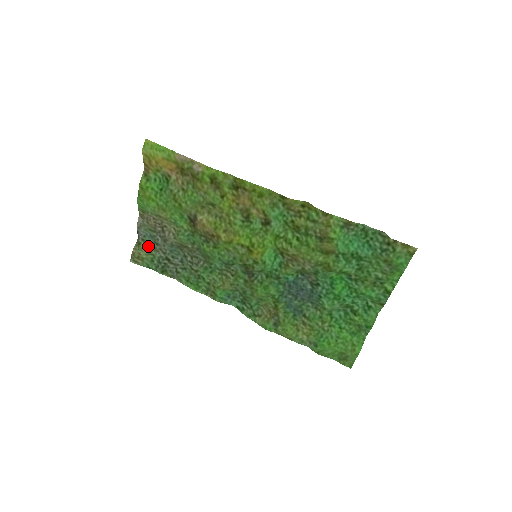
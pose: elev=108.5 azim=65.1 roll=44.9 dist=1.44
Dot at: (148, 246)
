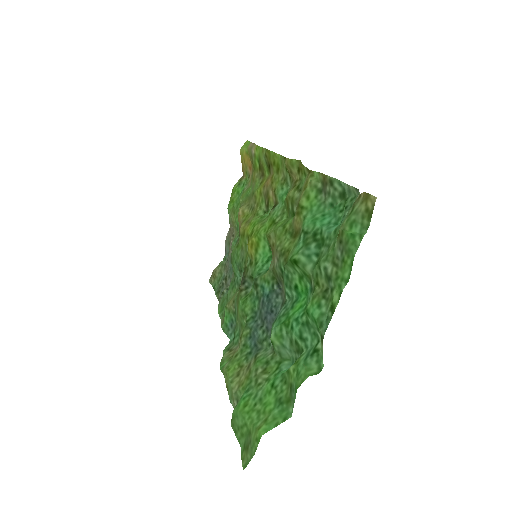
Dot at: (223, 263)
